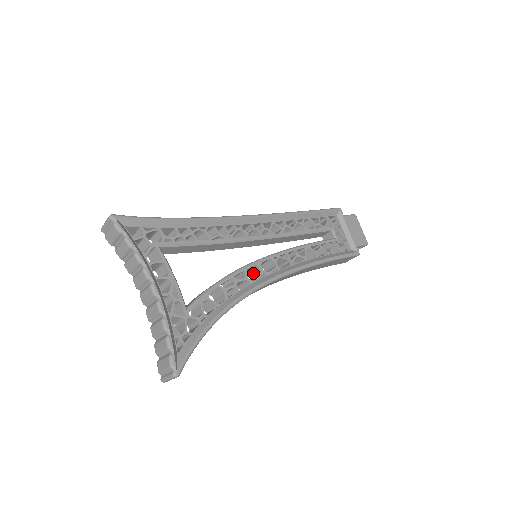
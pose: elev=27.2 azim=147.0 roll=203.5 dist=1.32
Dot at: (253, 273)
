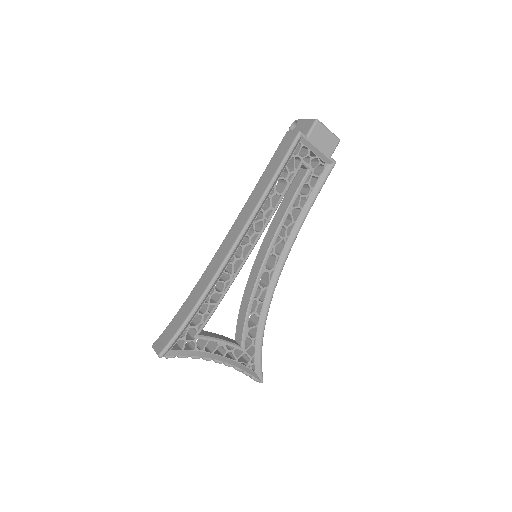
Dot at: occluded
